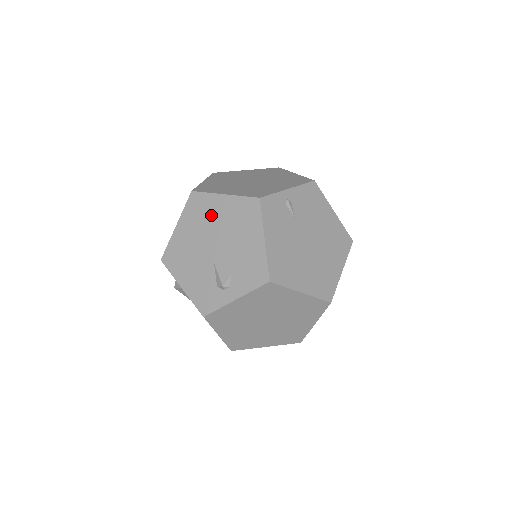
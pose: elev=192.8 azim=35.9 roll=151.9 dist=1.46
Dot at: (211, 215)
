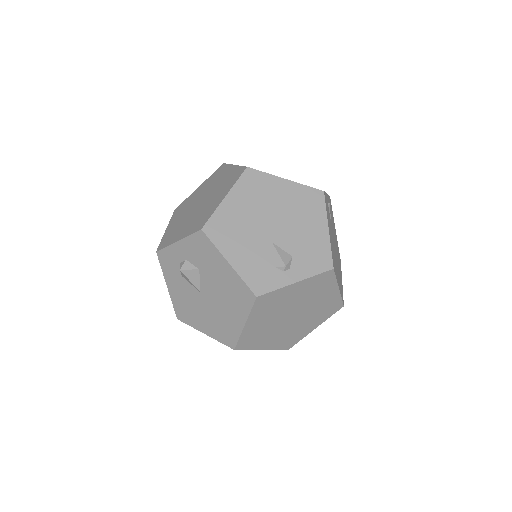
Dot at: (270, 195)
